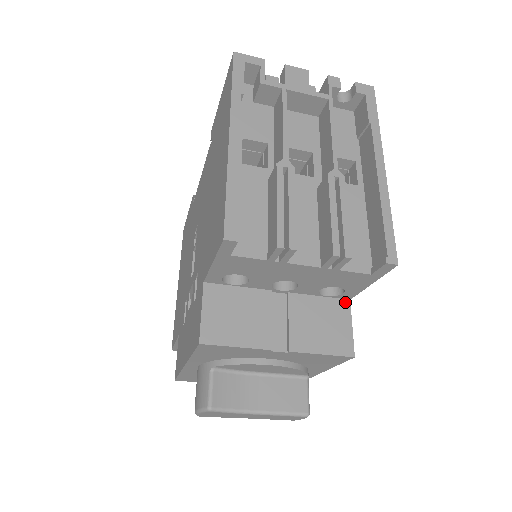
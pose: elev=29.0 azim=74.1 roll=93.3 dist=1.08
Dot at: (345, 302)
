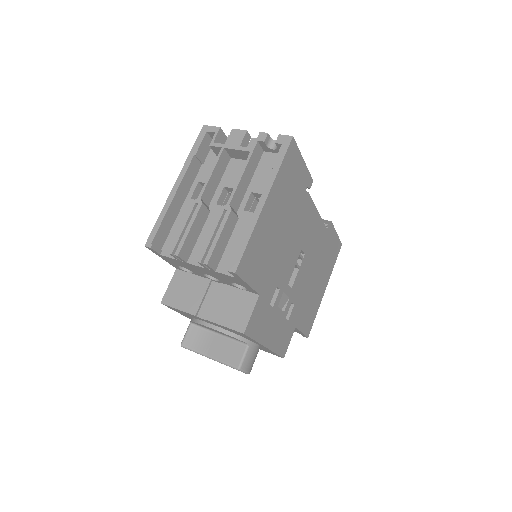
Dot at: (255, 296)
